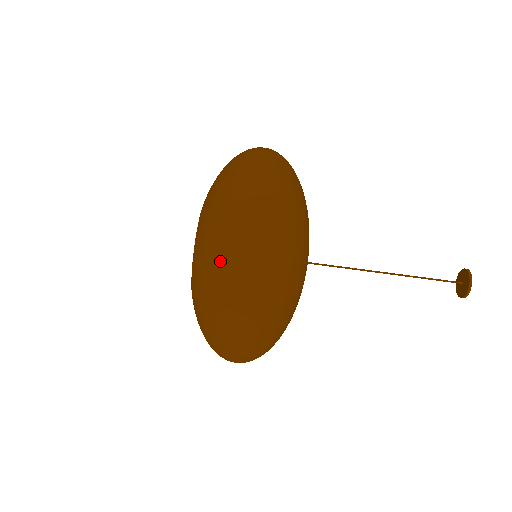
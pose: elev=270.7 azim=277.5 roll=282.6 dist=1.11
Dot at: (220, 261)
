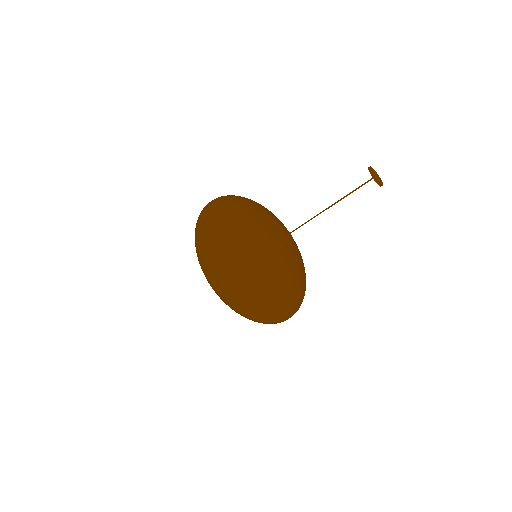
Dot at: (233, 309)
